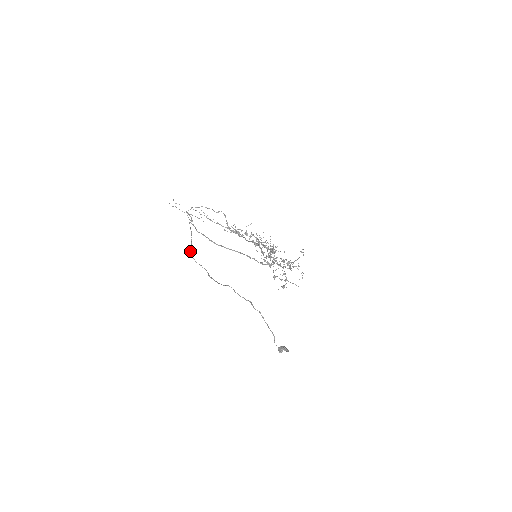
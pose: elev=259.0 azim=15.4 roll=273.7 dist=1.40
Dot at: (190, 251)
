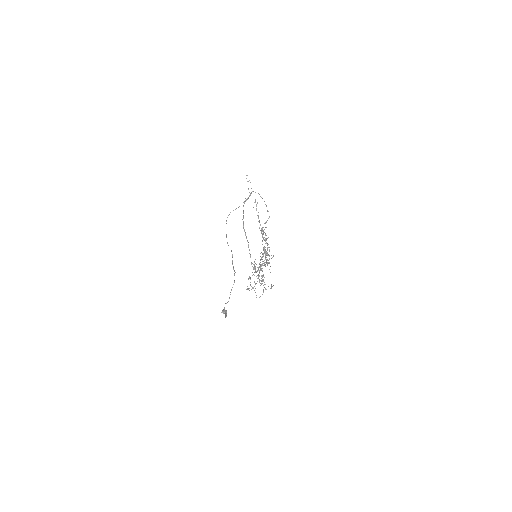
Dot at: (230, 212)
